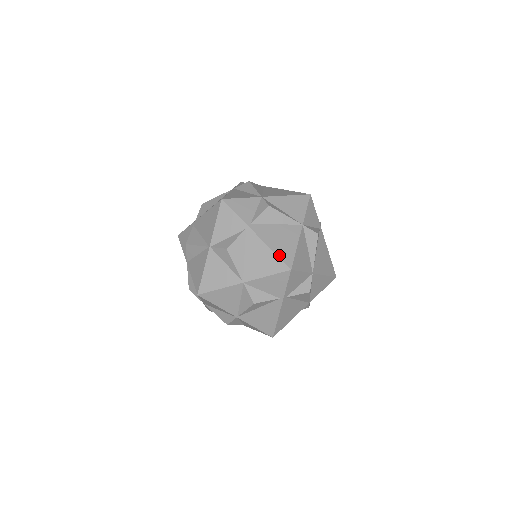
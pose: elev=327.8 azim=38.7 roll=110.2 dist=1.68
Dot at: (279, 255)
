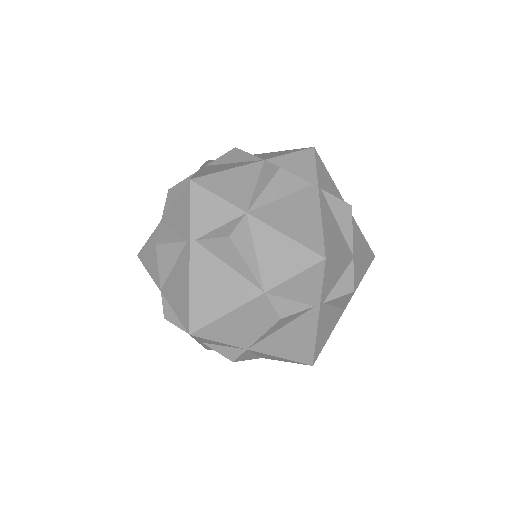
Dot at: (192, 306)
